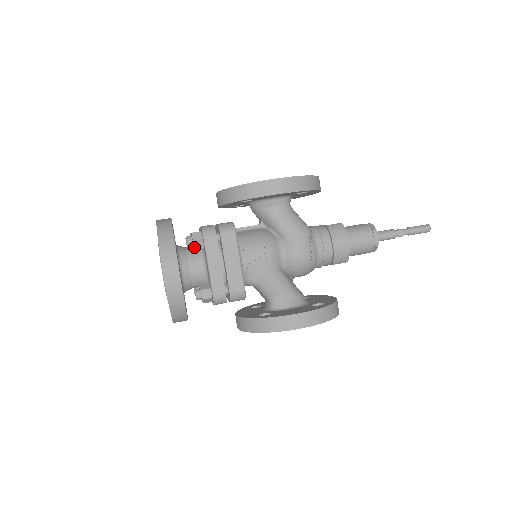
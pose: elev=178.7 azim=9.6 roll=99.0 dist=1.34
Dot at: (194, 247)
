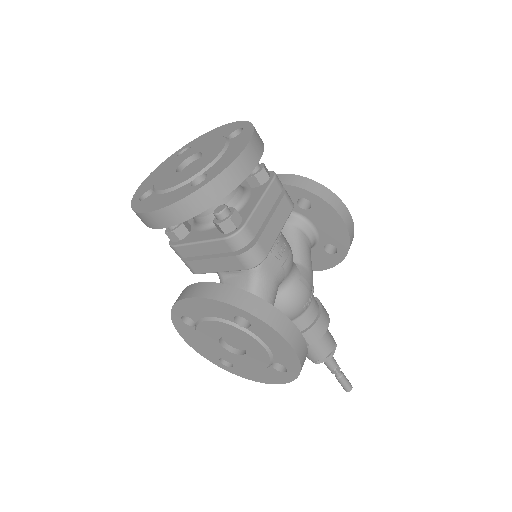
Dot at: (258, 174)
